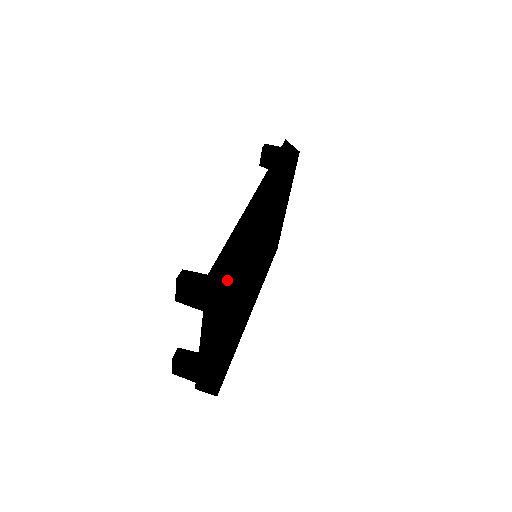
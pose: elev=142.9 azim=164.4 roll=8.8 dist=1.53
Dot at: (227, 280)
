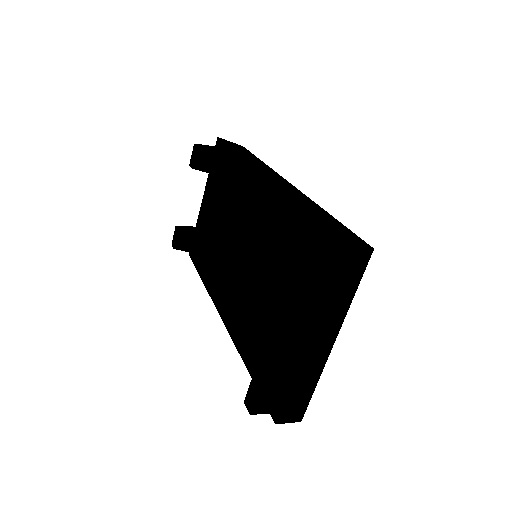
Dot at: (363, 246)
